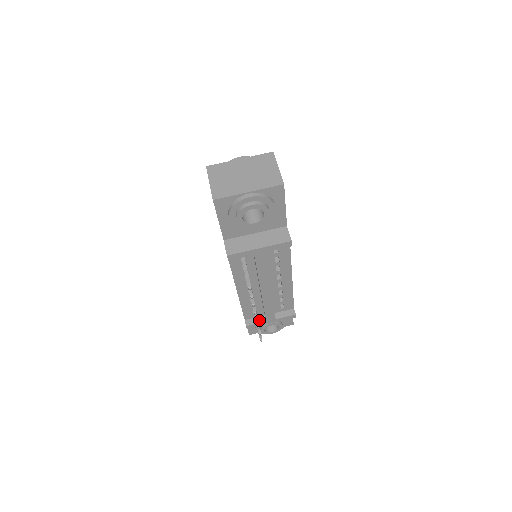
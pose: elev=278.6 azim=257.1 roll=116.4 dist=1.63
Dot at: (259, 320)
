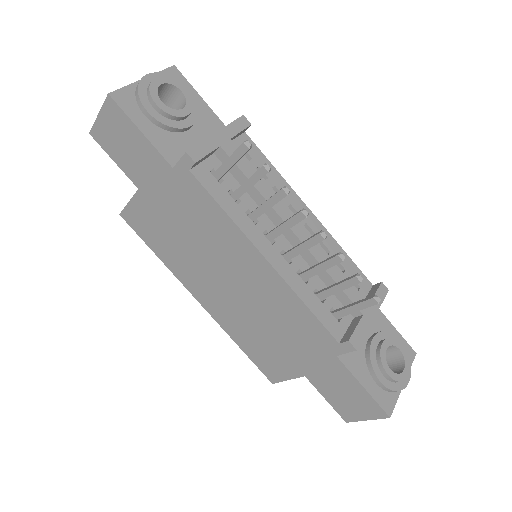
Dot at: (354, 324)
